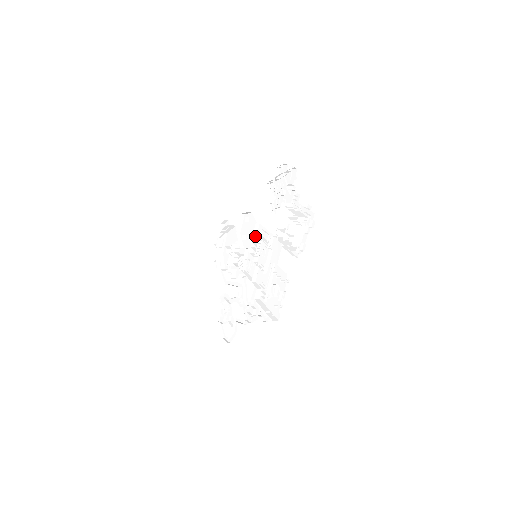
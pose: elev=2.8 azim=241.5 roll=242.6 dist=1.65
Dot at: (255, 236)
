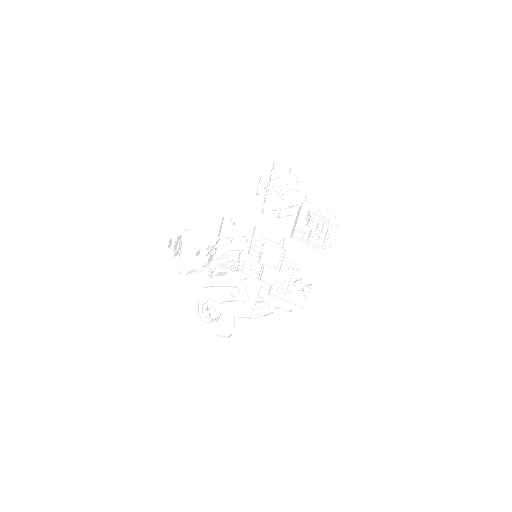
Dot at: (252, 238)
